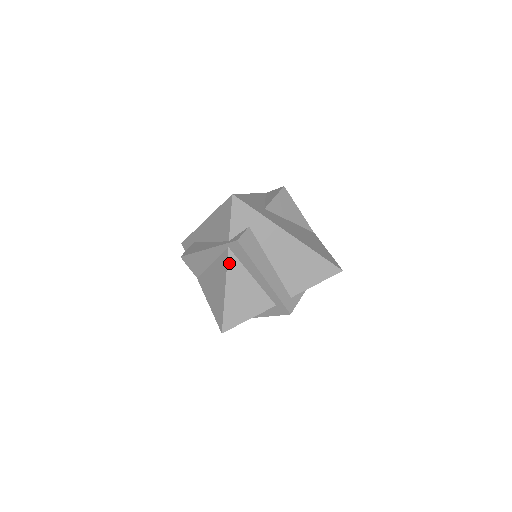
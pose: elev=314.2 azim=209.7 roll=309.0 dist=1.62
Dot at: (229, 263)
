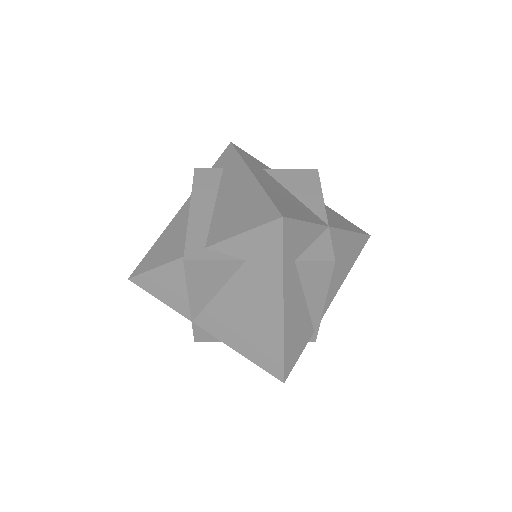
Dot at: (186, 204)
